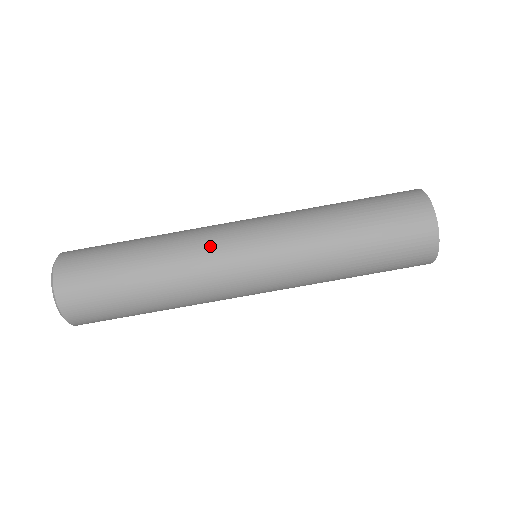
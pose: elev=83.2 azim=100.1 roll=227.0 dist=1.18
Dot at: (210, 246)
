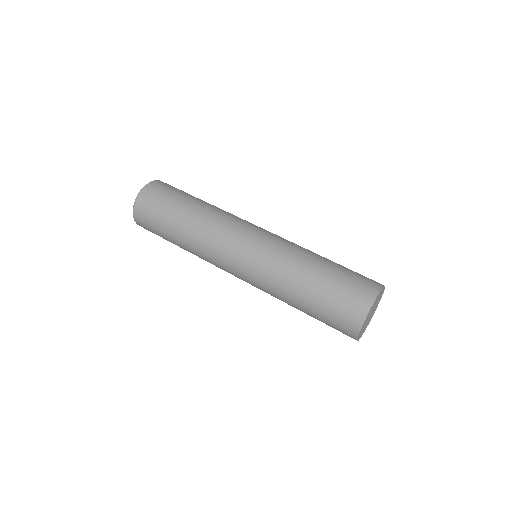
Dot at: (242, 219)
